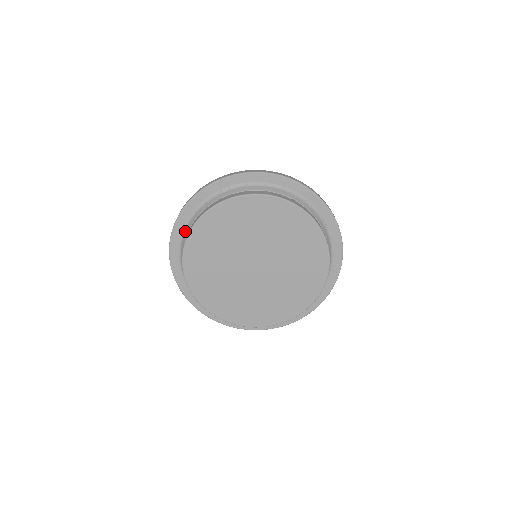
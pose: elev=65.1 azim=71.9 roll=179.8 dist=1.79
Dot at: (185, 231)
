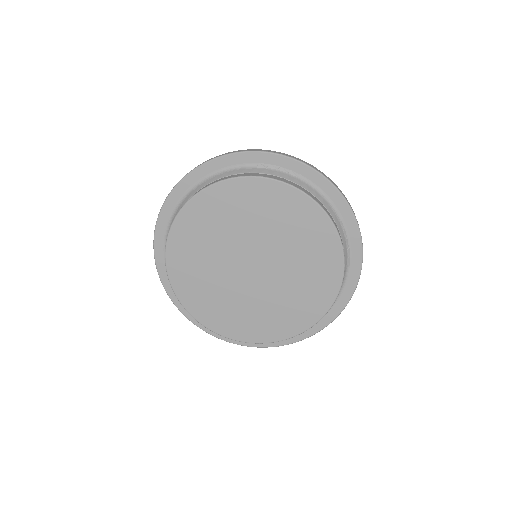
Dot at: (194, 189)
